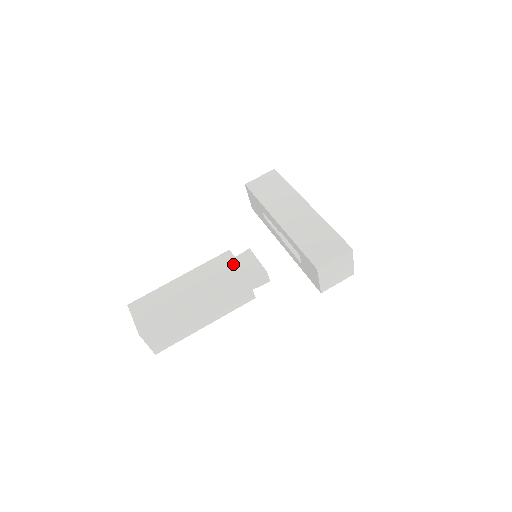
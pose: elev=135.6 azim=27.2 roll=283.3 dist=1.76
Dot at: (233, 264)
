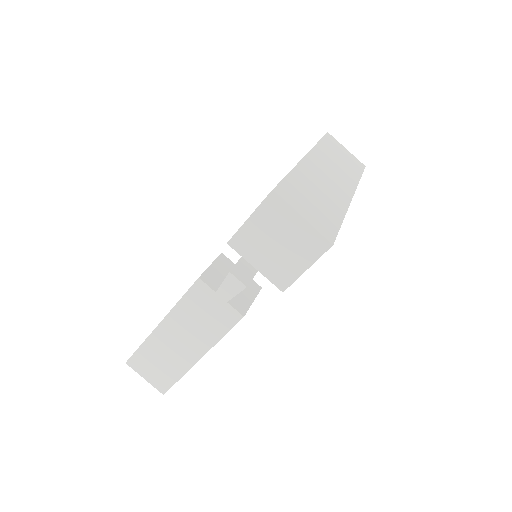
Dot at: occluded
